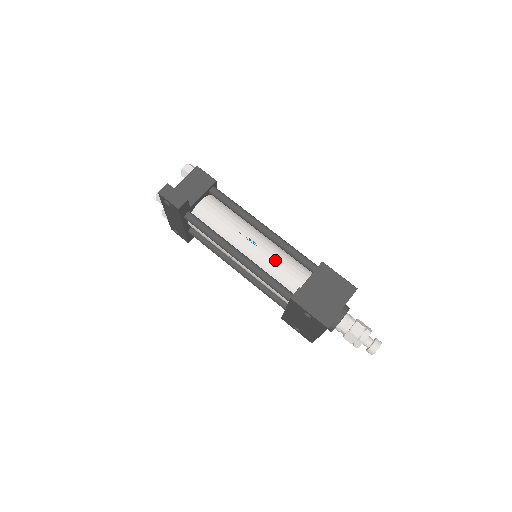
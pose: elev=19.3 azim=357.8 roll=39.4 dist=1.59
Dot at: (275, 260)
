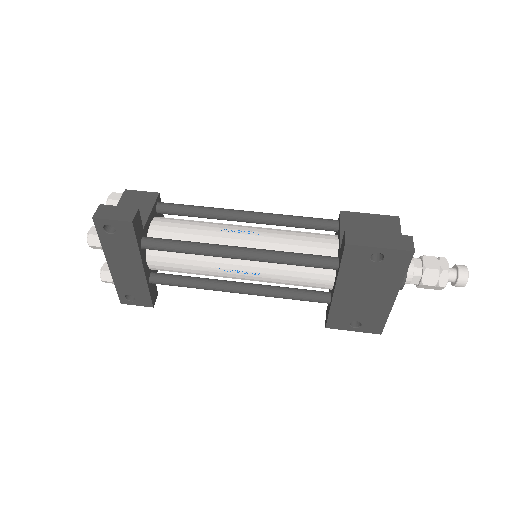
Dot at: (286, 237)
